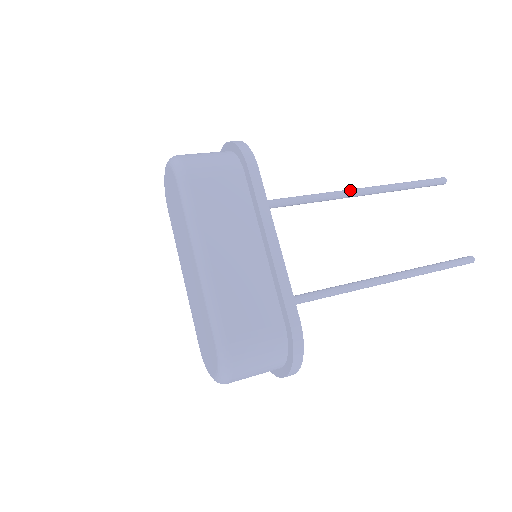
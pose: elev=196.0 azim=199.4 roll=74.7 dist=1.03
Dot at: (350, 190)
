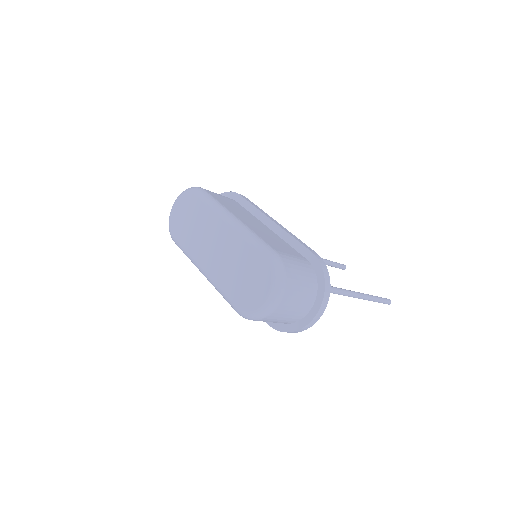
Dot at: occluded
